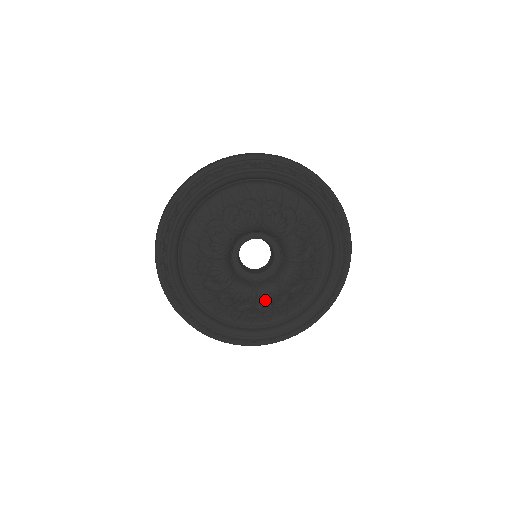
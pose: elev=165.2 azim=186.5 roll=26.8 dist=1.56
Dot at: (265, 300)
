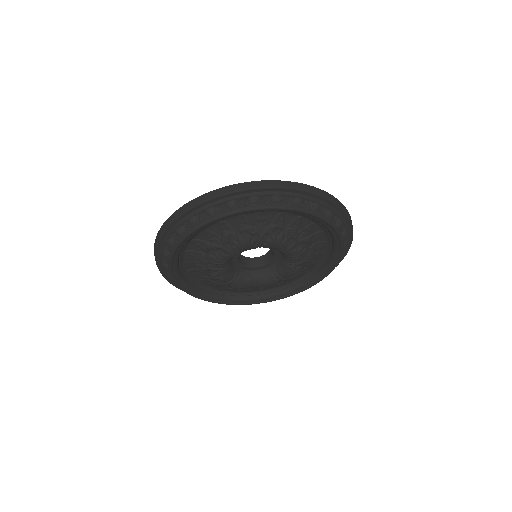
Dot at: occluded
